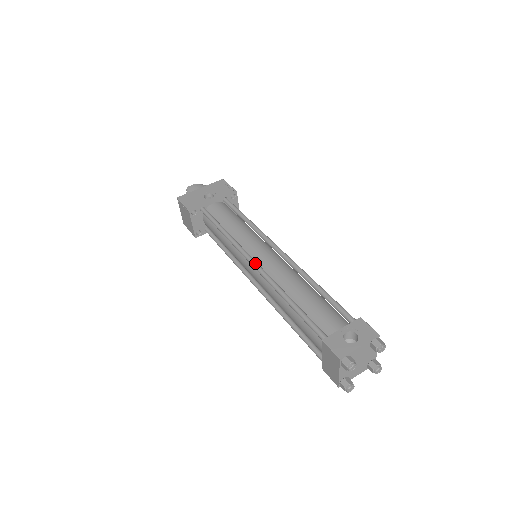
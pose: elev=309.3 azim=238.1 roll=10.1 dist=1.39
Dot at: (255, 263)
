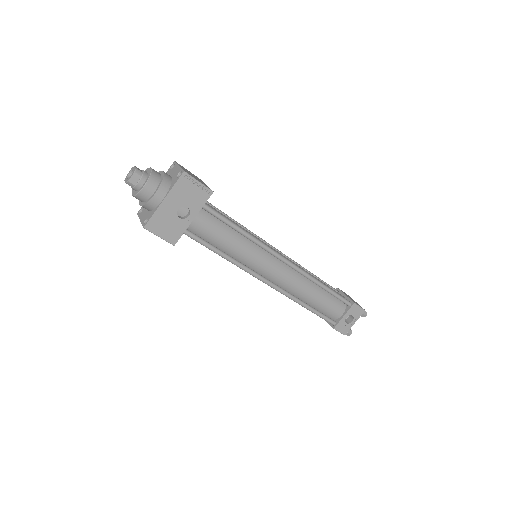
Dot at: (271, 285)
